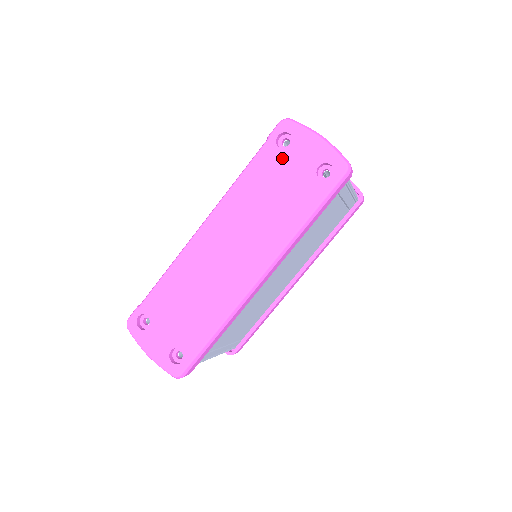
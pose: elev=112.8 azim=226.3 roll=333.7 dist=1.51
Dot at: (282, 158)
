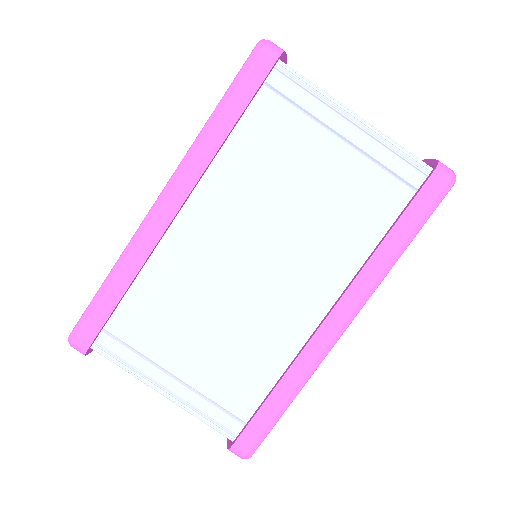
Dot at: occluded
